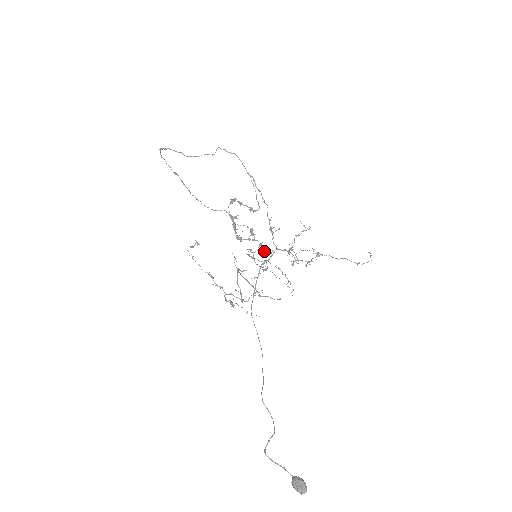
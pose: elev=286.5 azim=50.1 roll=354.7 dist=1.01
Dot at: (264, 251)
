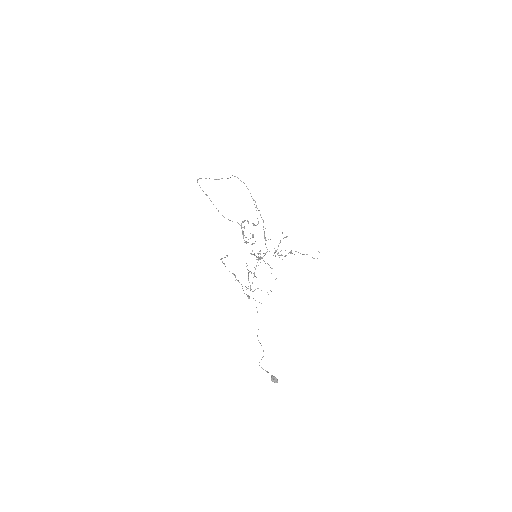
Dot at: occluded
